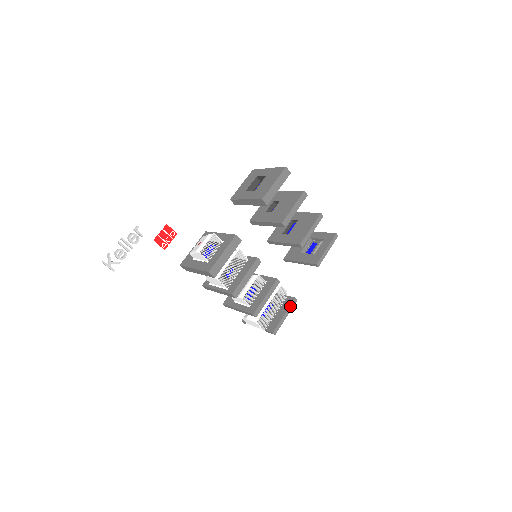
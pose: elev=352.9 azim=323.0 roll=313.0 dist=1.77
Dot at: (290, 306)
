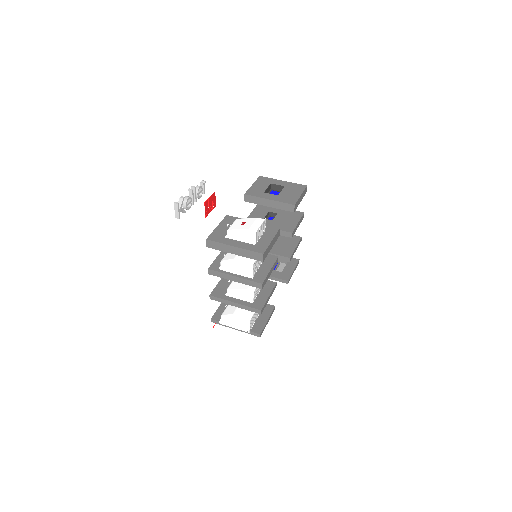
Dot at: (272, 313)
